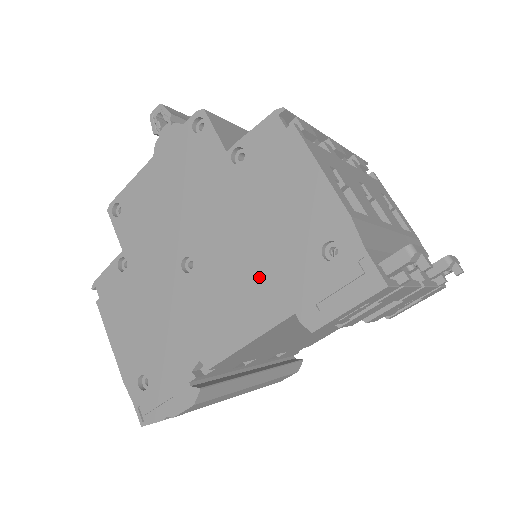
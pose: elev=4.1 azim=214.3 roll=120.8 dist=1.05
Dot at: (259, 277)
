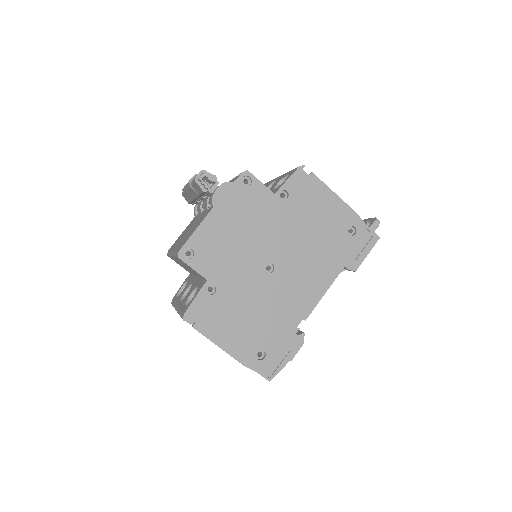
Dot at: (320, 257)
